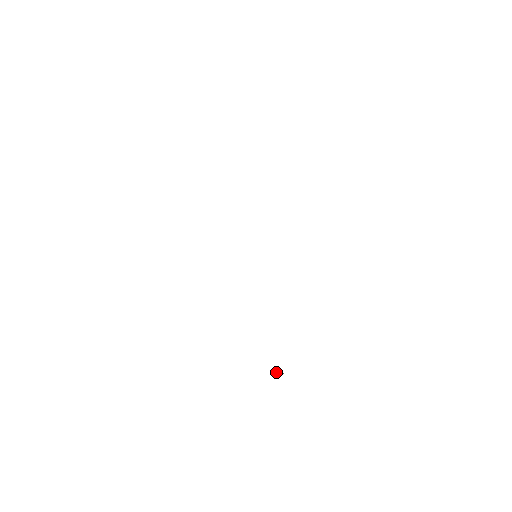
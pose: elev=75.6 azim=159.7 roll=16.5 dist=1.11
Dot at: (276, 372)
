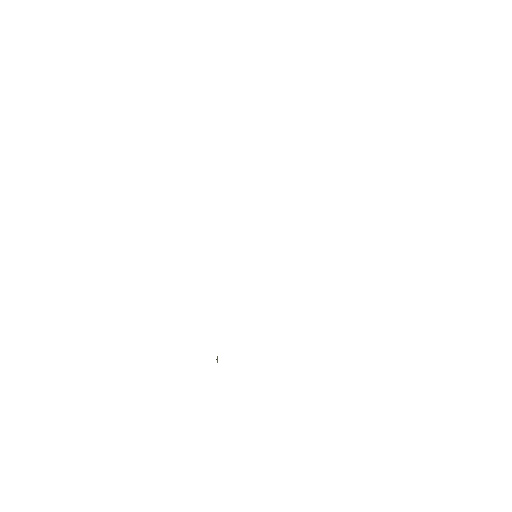
Dot at: occluded
